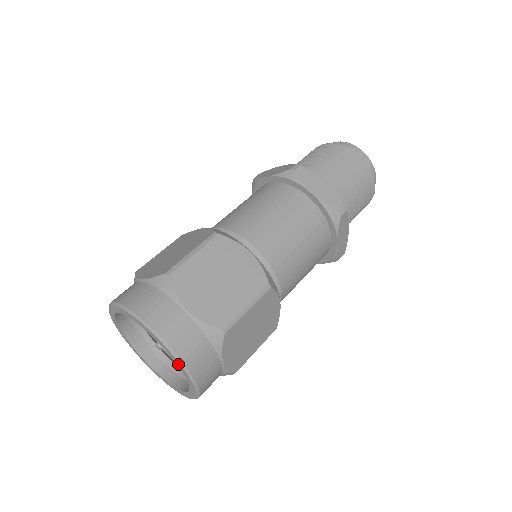
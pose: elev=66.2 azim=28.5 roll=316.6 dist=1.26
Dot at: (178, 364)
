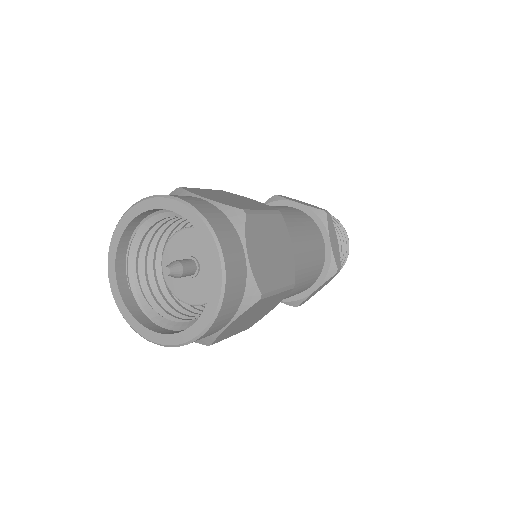
Dot at: (200, 226)
